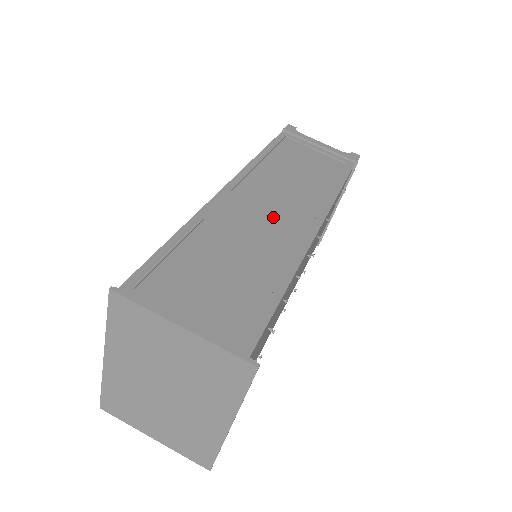
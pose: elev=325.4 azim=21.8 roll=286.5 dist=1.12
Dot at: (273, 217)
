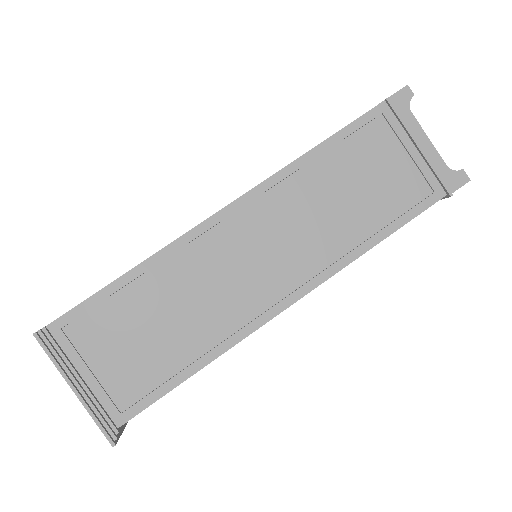
Dot at: (251, 270)
